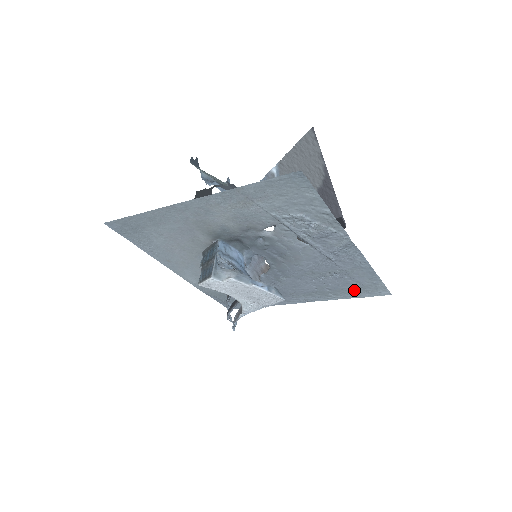
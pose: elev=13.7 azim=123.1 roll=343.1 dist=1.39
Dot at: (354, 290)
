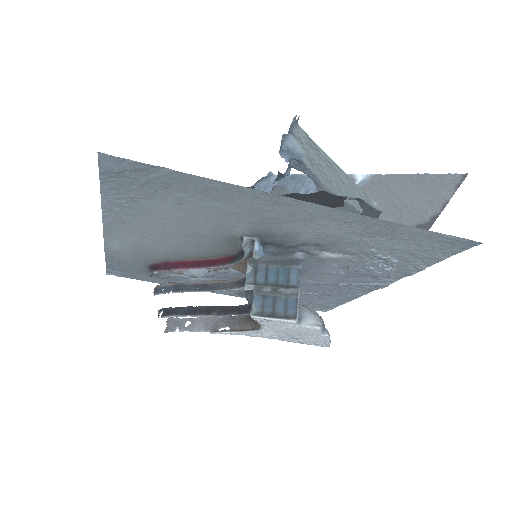
Dot at: (300, 302)
